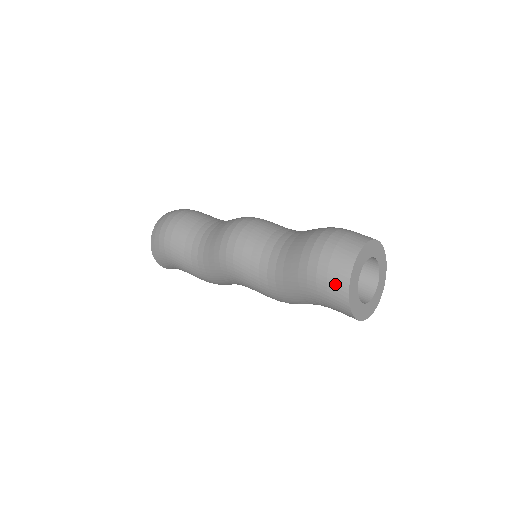
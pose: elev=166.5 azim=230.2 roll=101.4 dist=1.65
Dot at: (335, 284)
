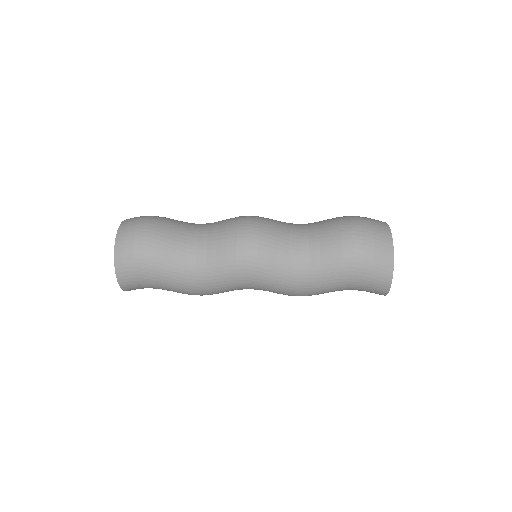
Dot at: (381, 266)
